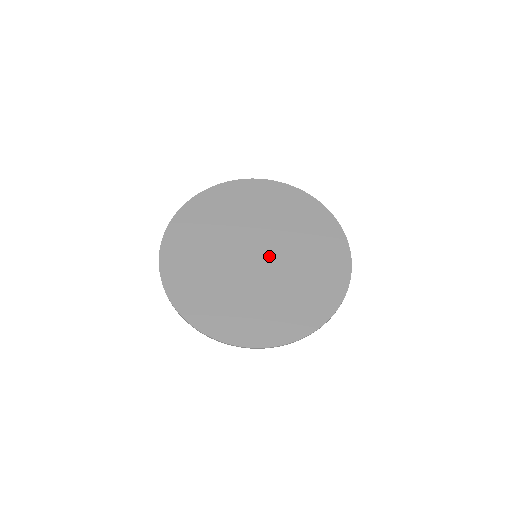
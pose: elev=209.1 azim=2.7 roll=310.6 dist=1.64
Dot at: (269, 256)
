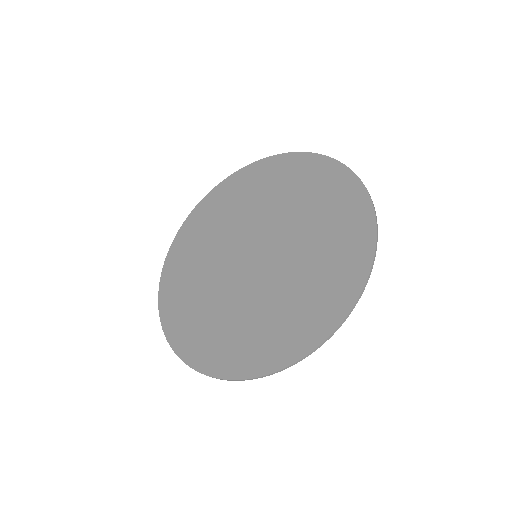
Dot at: (267, 245)
